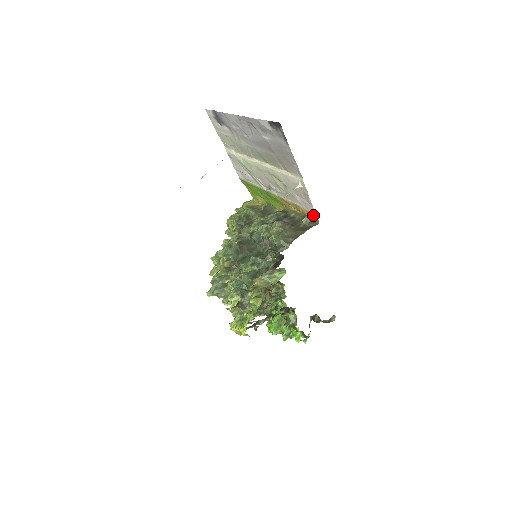
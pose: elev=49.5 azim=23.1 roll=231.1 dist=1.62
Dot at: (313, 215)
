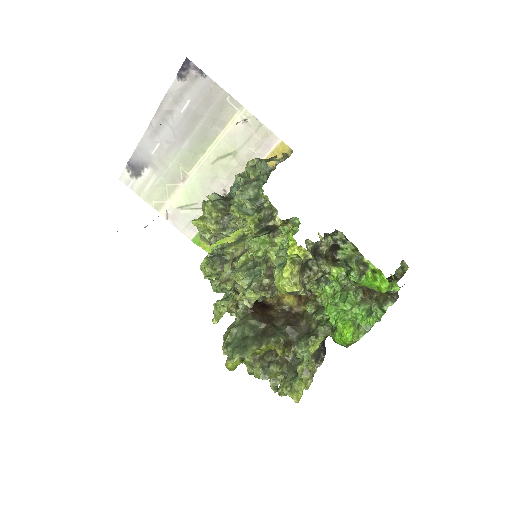
Dot at: (281, 150)
